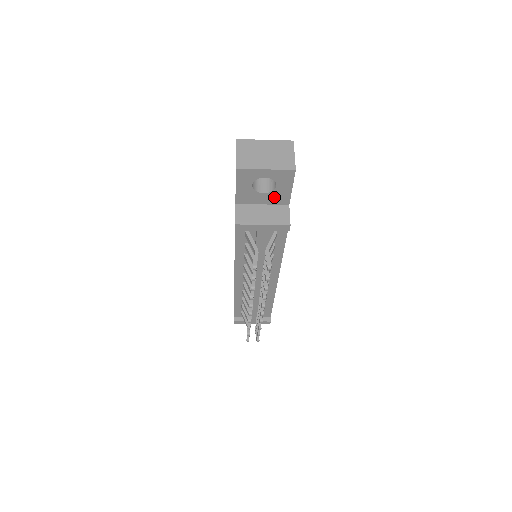
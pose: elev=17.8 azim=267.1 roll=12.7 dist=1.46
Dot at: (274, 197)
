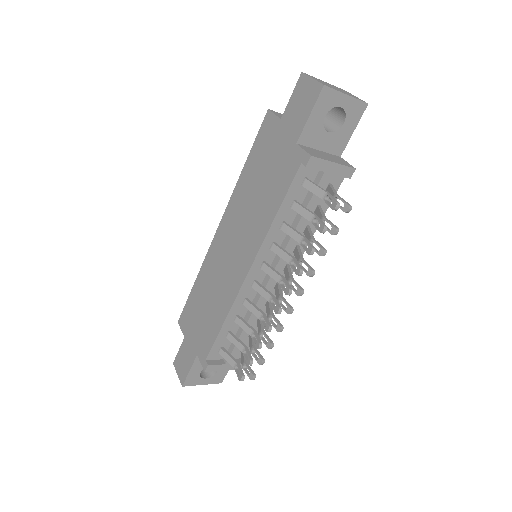
Dot at: (334, 141)
